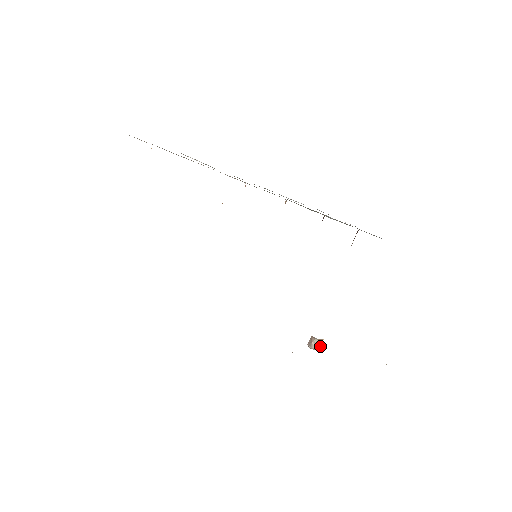
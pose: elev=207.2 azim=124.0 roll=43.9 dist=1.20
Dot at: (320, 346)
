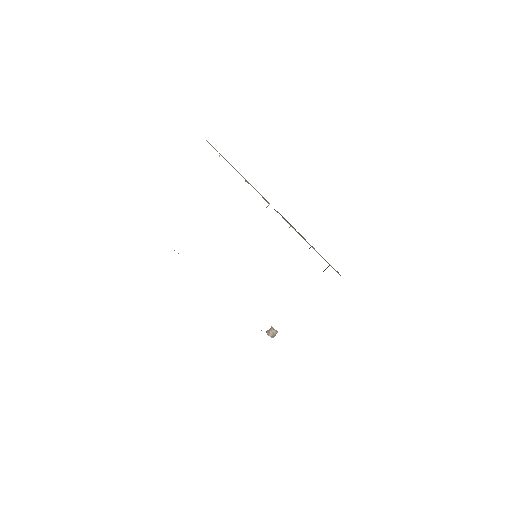
Dot at: occluded
